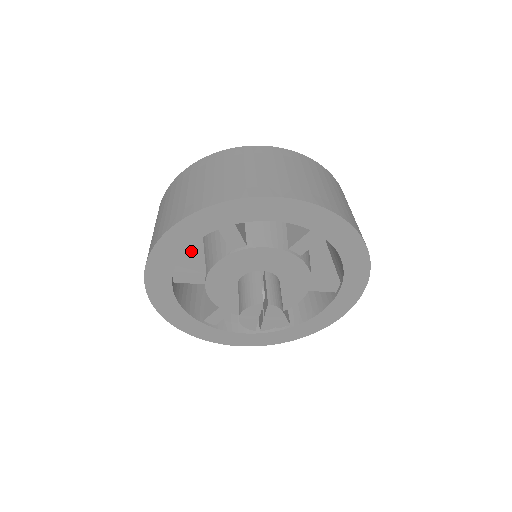
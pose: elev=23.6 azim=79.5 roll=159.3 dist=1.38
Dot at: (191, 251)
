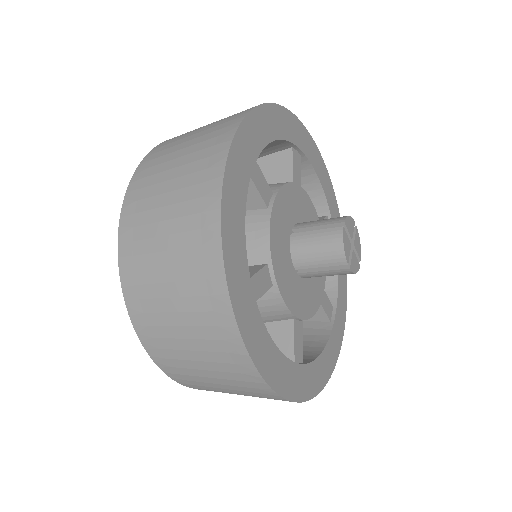
Dot at: occluded
